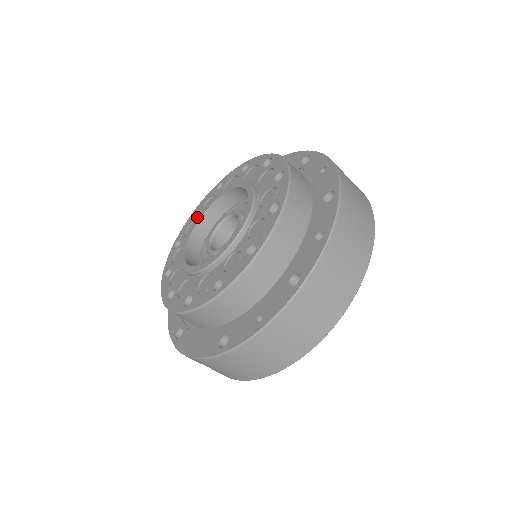
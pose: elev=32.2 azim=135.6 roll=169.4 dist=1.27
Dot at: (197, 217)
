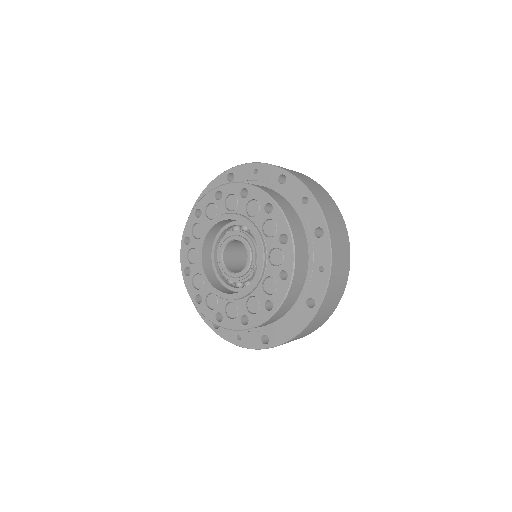
Dot at: (193, 272)
